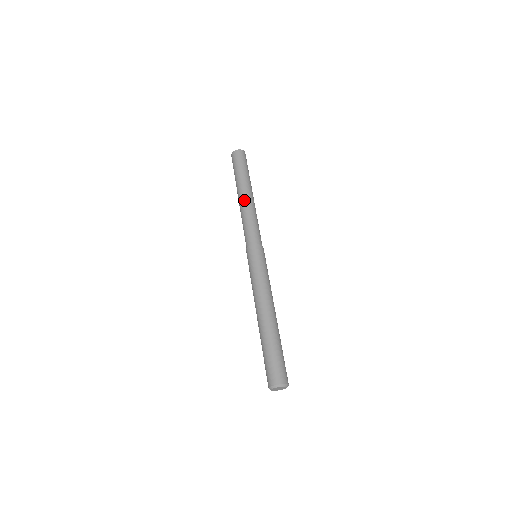
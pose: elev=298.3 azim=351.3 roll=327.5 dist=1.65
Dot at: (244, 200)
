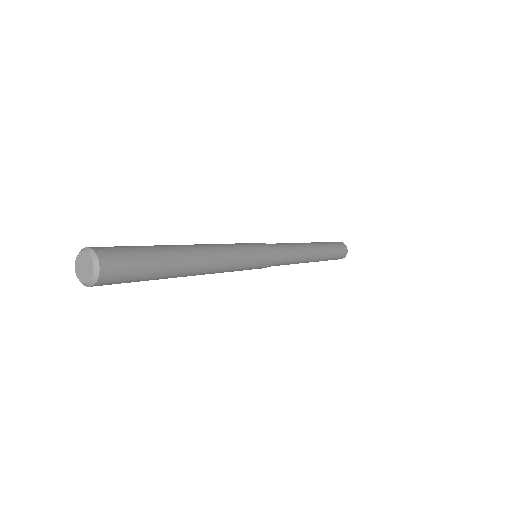
Dot at: occluded
